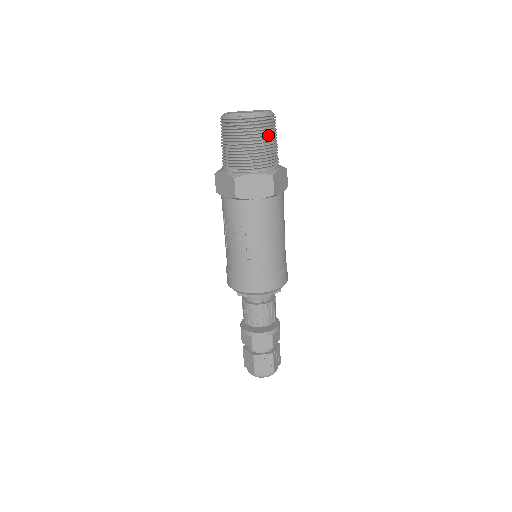
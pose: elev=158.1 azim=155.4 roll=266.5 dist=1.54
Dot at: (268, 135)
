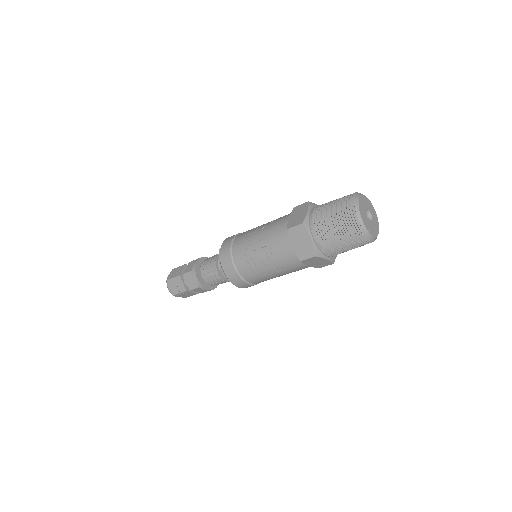
Dot at: occluded
